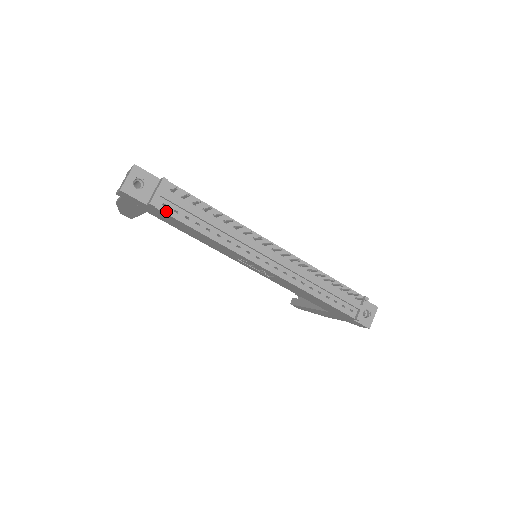
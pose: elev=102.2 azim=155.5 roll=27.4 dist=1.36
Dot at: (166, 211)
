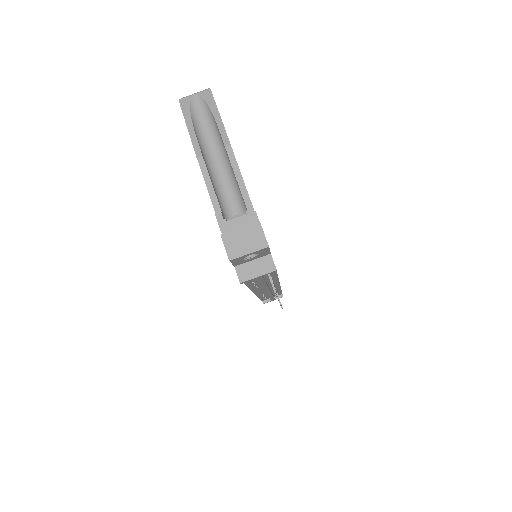
Dot at: occluded
